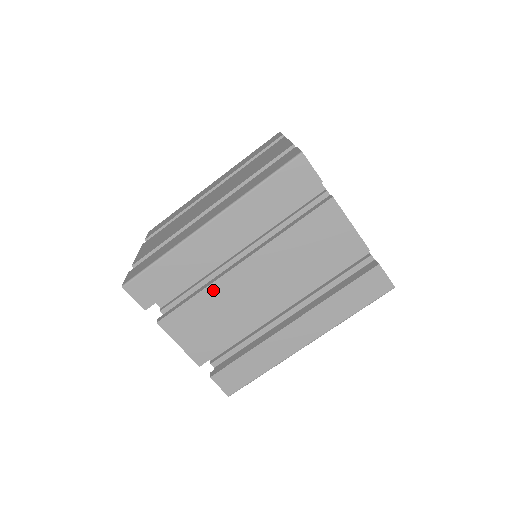
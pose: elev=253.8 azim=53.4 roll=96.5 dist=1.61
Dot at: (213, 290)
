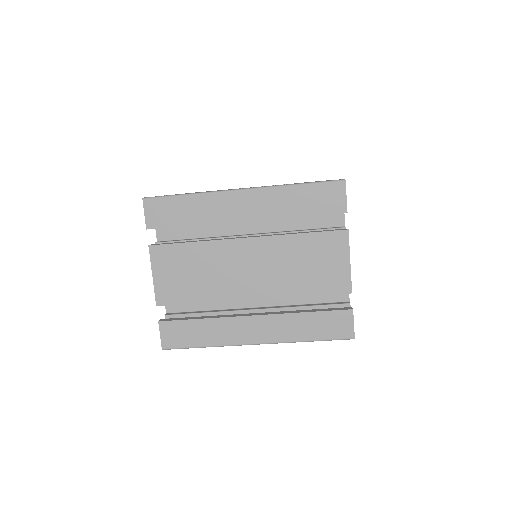
Dot at: occluded
